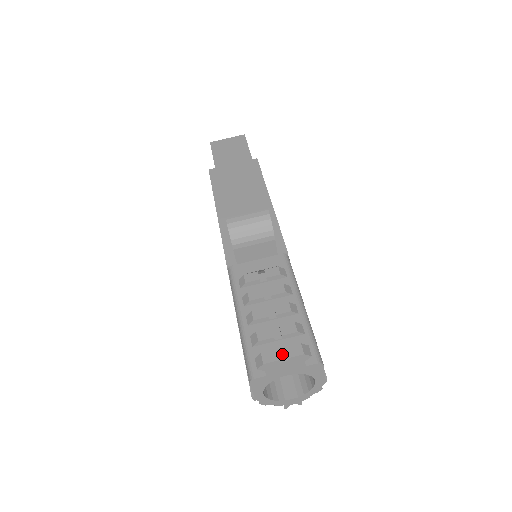
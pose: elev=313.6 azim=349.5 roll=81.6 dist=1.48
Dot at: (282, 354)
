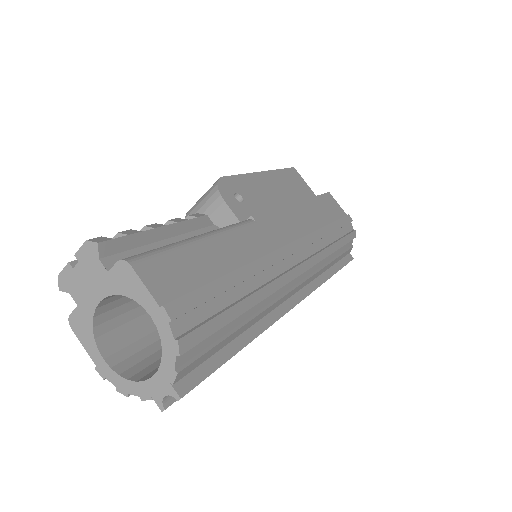
Dot at: occluded
